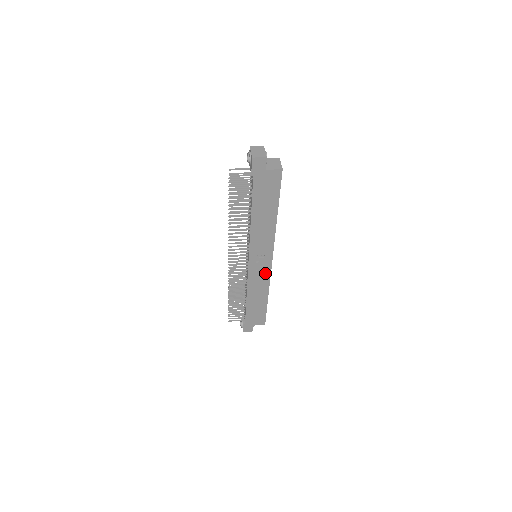
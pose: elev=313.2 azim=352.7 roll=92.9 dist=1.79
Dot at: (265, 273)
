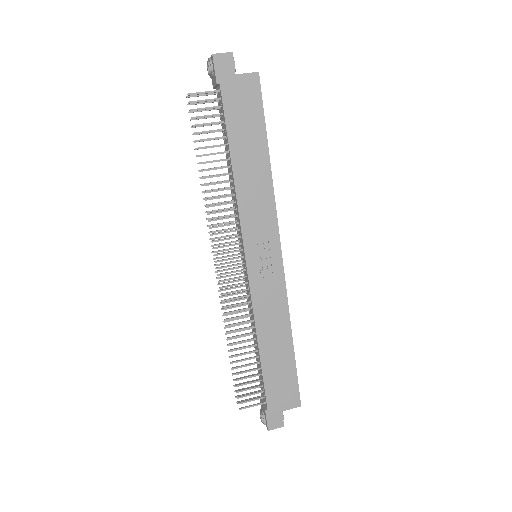
Dot at: (276, 283)
